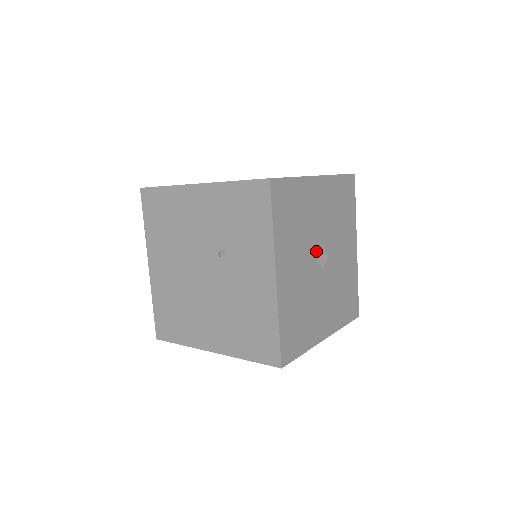
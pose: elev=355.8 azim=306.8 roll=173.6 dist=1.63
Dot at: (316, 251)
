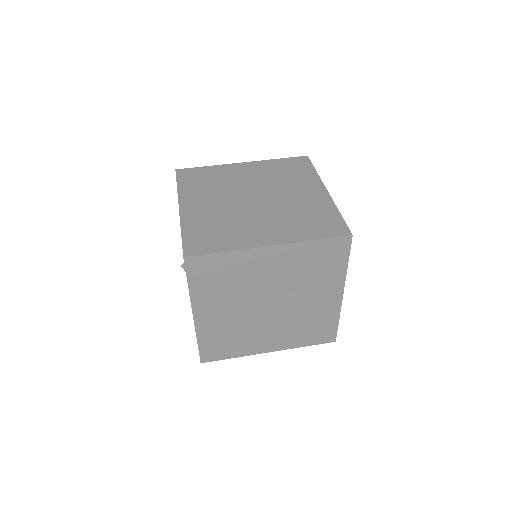
Dot at: occluded
